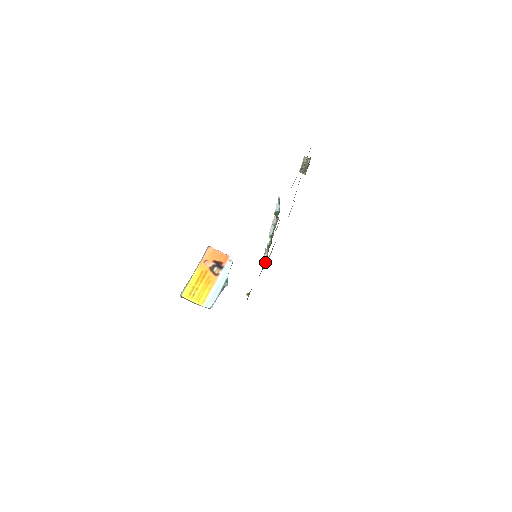
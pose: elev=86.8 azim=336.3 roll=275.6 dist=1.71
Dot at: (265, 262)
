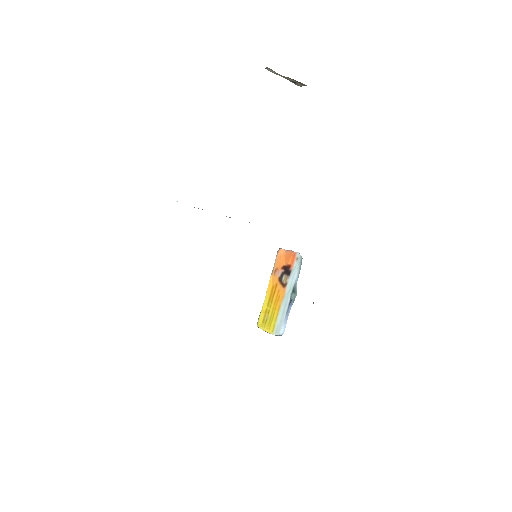
Dot at: occluded
